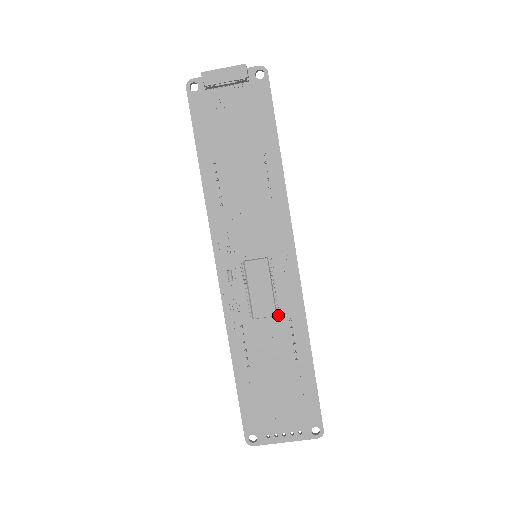
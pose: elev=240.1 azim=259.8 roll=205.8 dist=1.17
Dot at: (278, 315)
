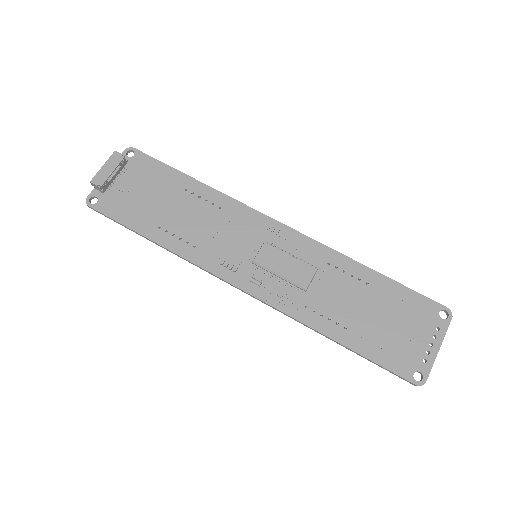
Dot at: (318, 270)
